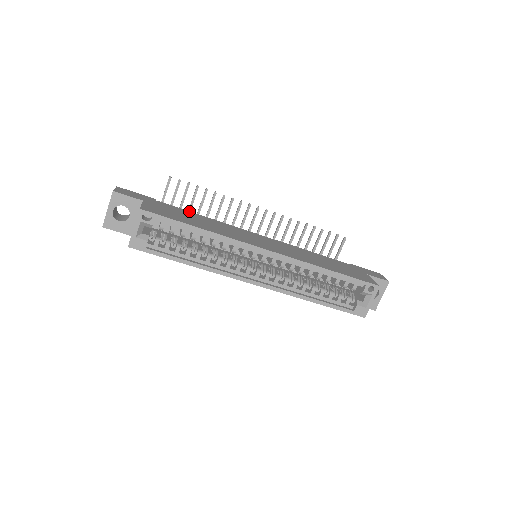
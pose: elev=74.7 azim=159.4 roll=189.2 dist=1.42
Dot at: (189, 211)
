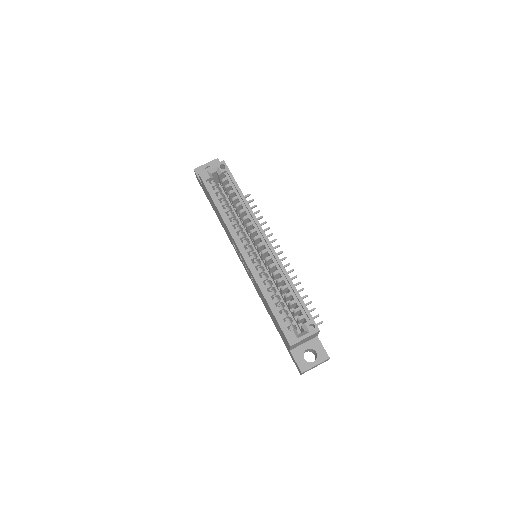
Dot at: occluded
